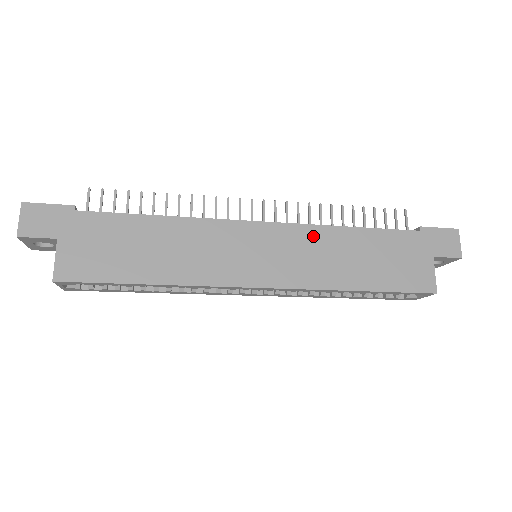
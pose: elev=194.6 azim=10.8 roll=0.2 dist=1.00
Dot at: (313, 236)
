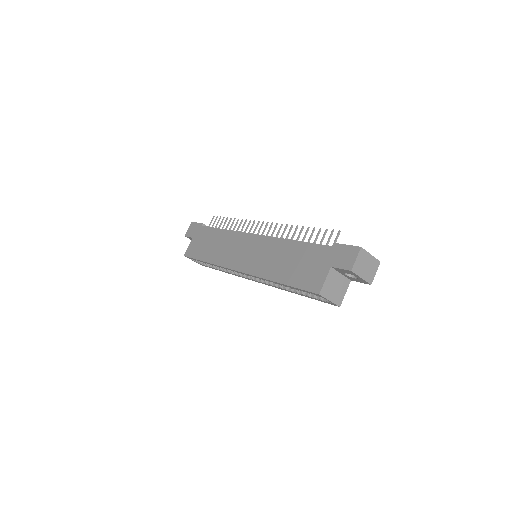
Dot at: (272, 244)
